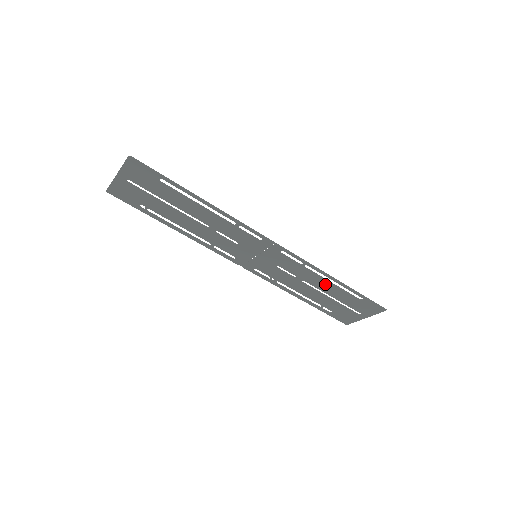
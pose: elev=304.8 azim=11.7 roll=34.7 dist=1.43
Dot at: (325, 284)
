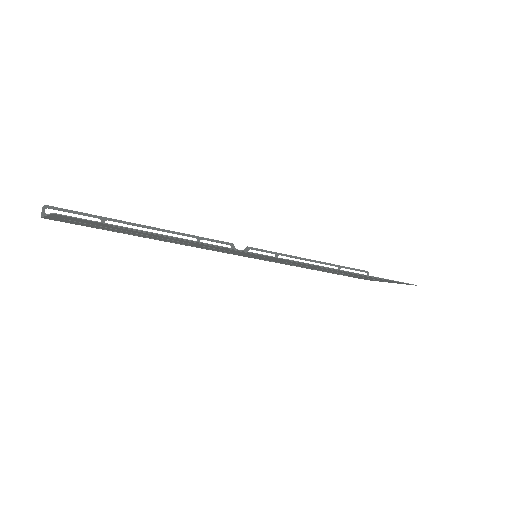
Dot at: (344, 272)
